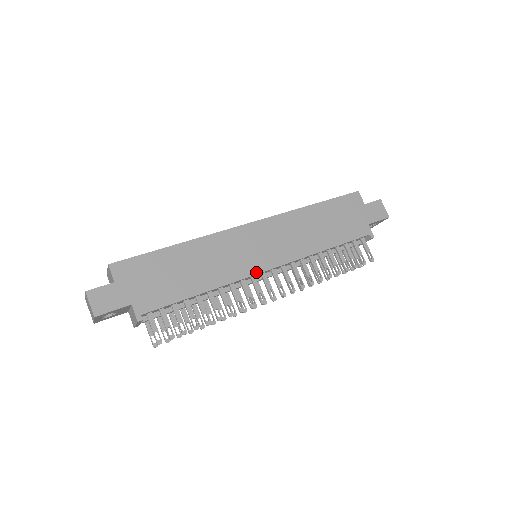
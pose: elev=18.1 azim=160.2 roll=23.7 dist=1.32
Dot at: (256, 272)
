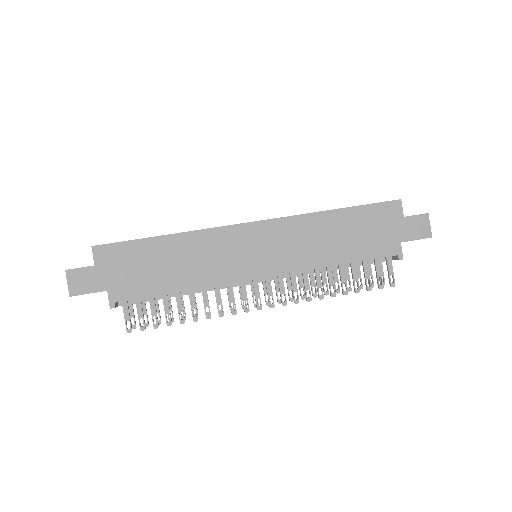
Dot at: (245, 278)
